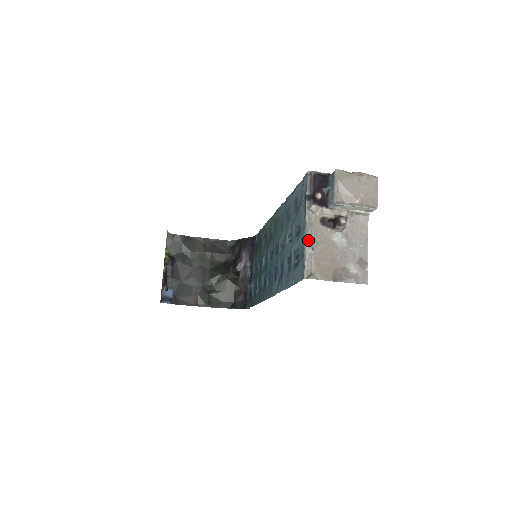
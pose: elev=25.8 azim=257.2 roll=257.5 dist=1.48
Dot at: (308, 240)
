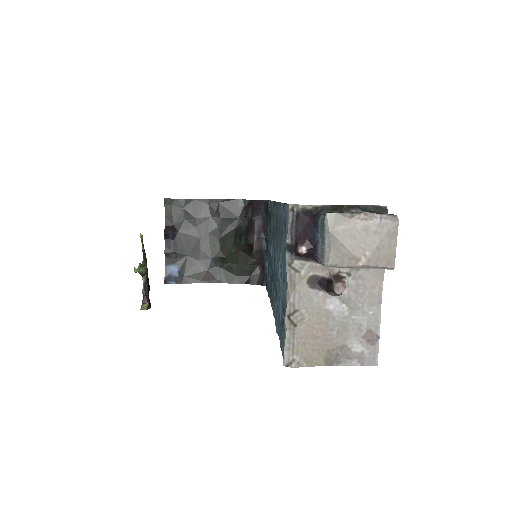
Dot at: (289, 312)
